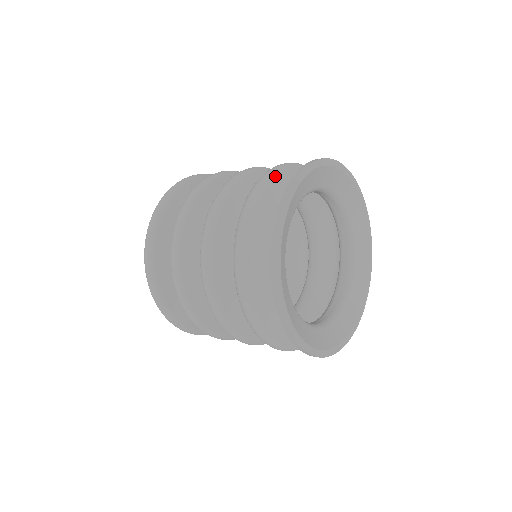
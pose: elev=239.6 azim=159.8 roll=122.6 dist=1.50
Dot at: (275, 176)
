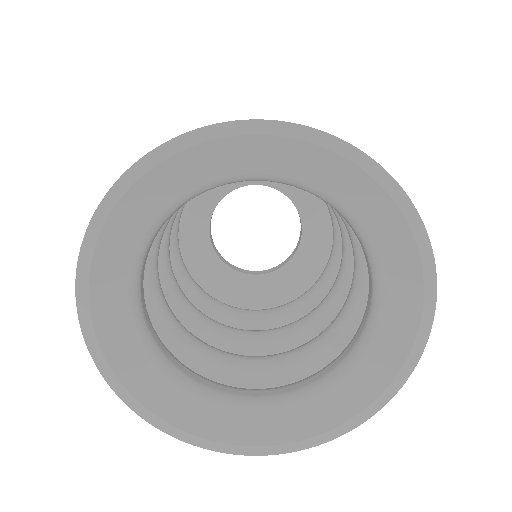
Dot at: occluded
